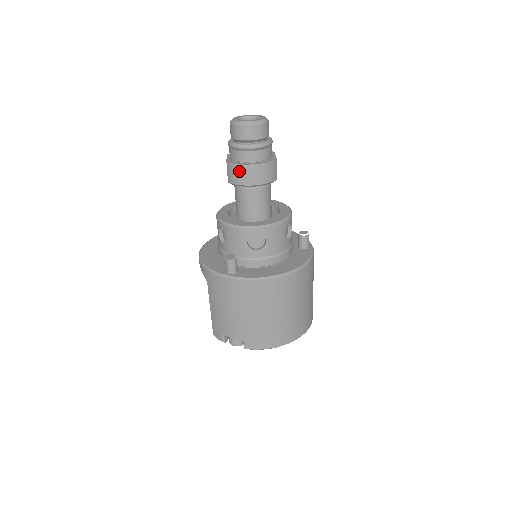
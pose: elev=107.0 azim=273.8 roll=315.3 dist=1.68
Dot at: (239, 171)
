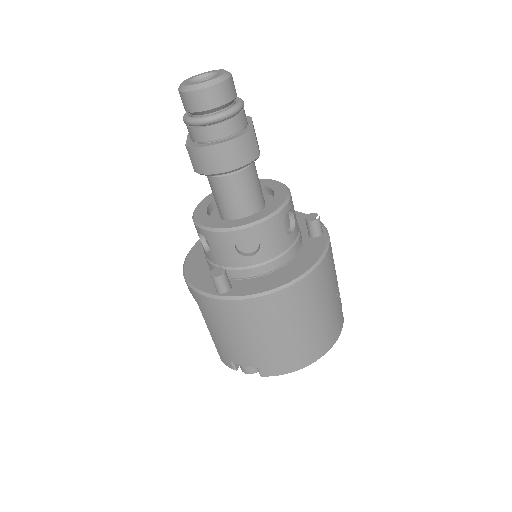
Dot at: (203, 156)
